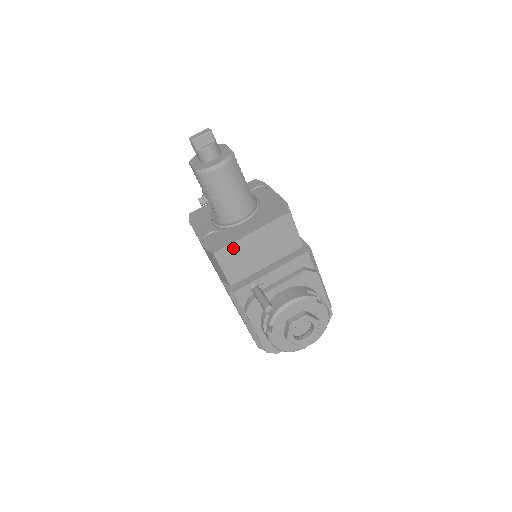
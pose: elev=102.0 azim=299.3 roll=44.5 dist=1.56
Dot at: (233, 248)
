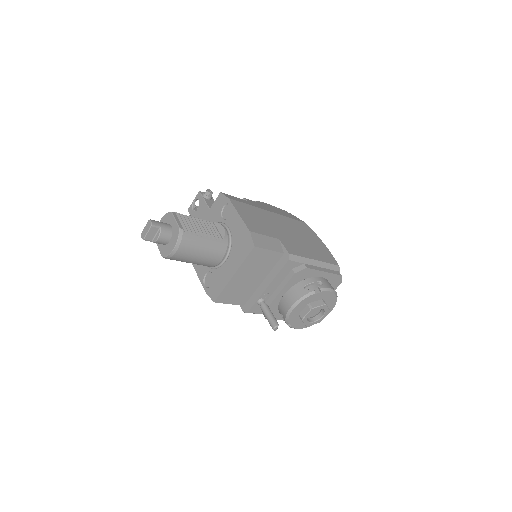
Dot at: (227, 291)
